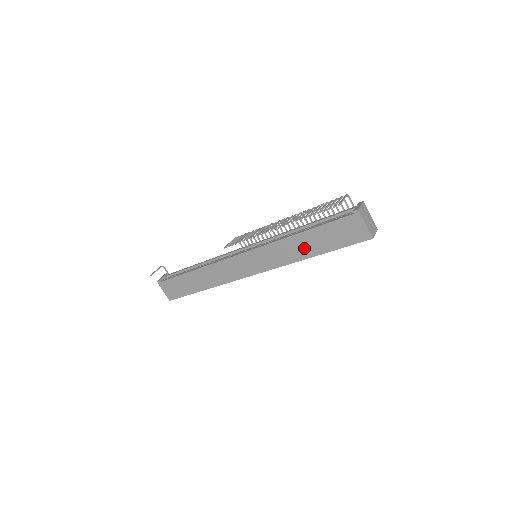
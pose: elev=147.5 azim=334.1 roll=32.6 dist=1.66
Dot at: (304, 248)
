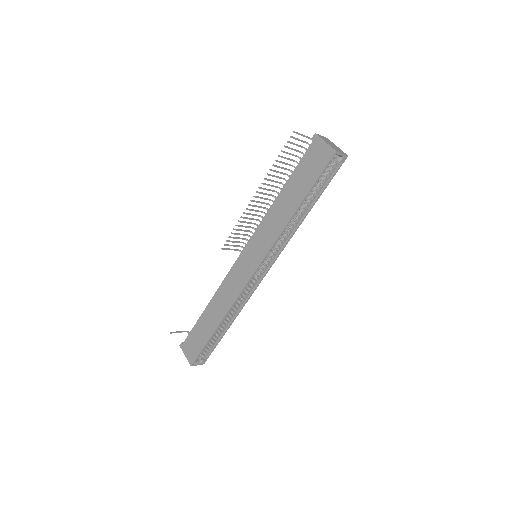
Dot at: (286, 207)
